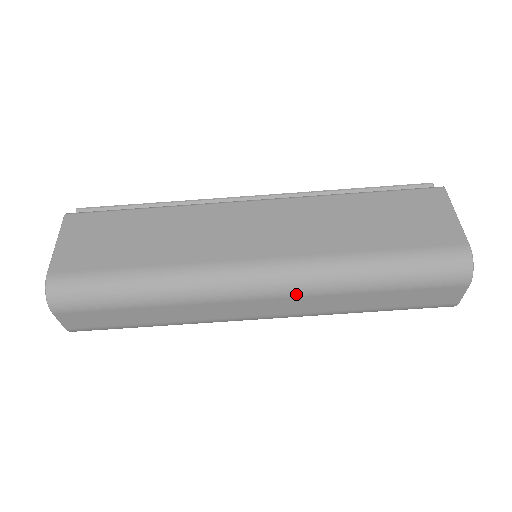
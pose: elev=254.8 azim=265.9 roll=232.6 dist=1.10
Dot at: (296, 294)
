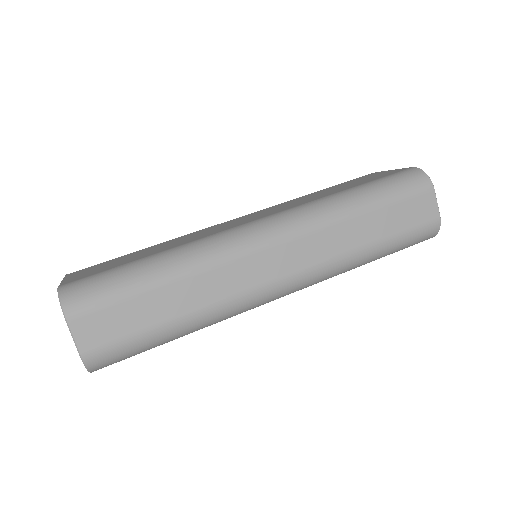
Dot at: (303, 232)
